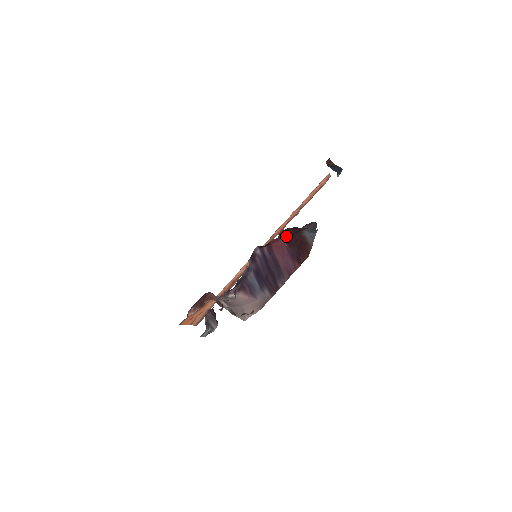
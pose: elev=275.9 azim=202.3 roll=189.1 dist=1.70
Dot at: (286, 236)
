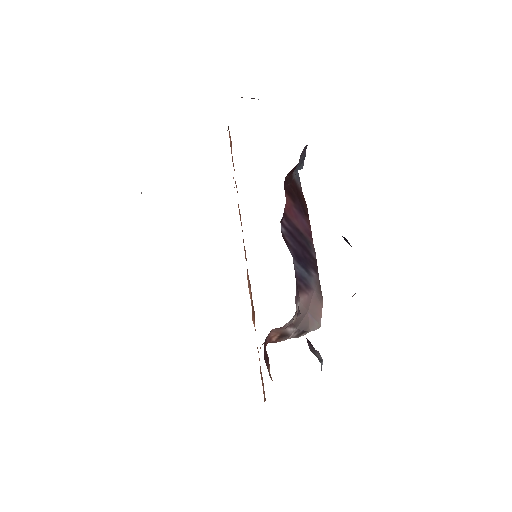
Dot at: (286, 191)
